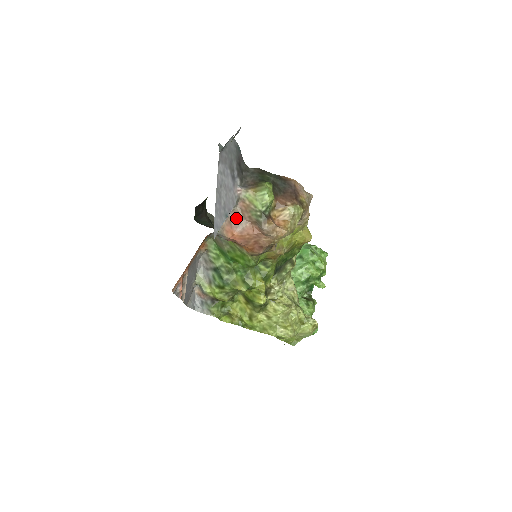
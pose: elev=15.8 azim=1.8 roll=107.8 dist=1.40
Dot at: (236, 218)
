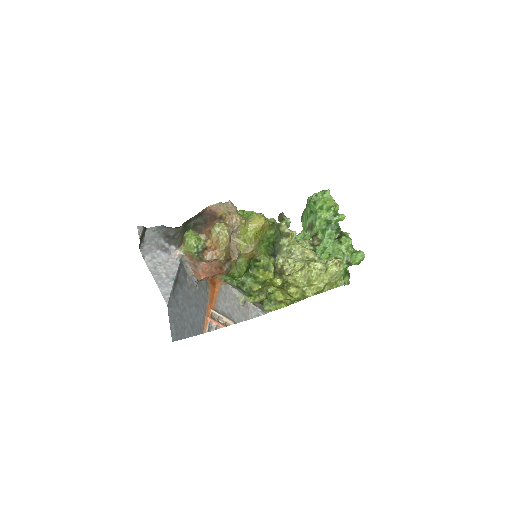
Dot at: (193, 266)
